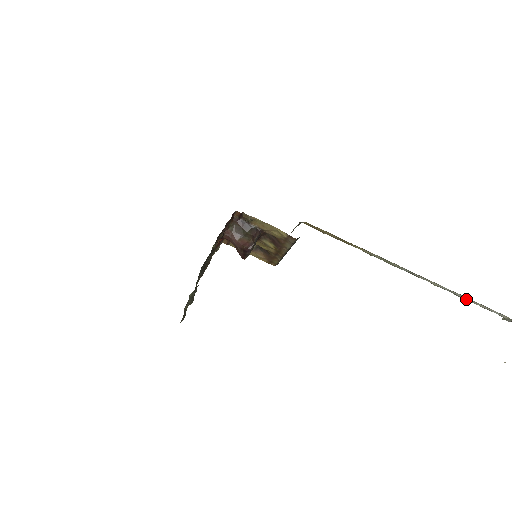
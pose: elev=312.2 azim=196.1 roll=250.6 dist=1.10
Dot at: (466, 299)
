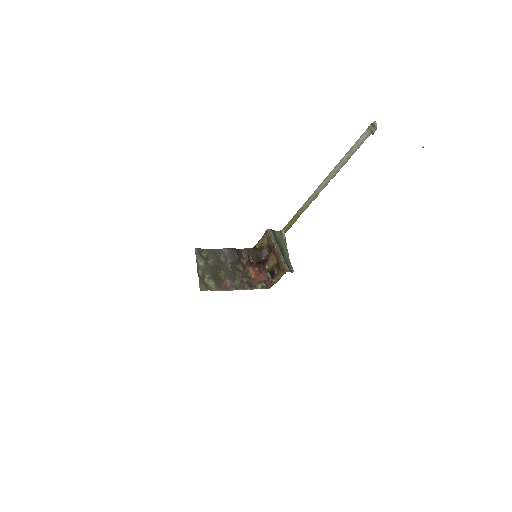
Dot at: (348, 158)
